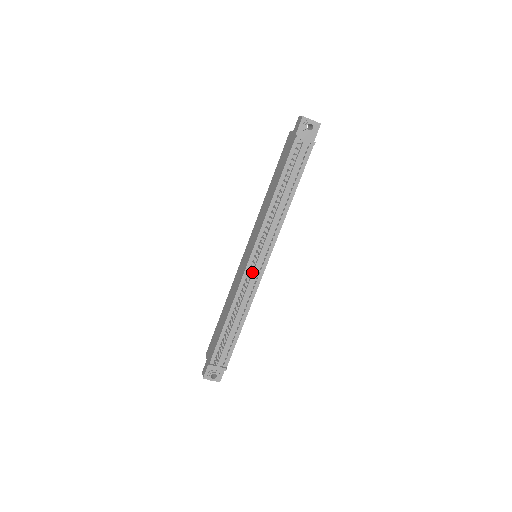
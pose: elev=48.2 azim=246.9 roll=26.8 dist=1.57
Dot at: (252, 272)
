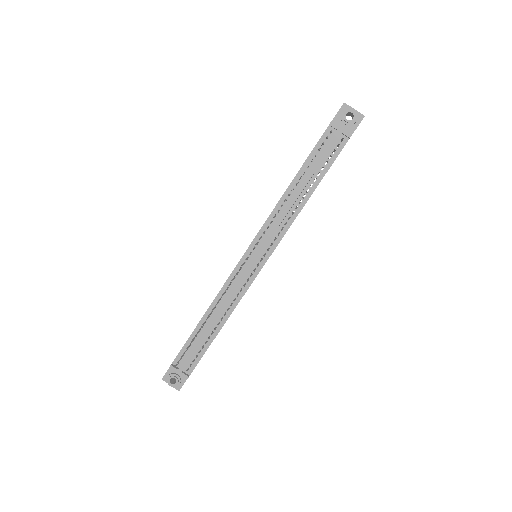
Dot at: (243, 271)
